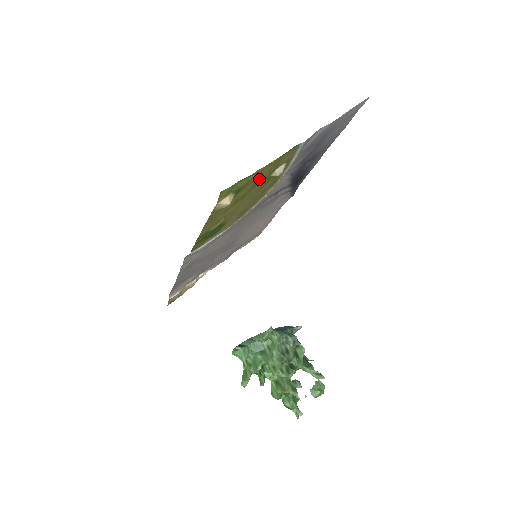
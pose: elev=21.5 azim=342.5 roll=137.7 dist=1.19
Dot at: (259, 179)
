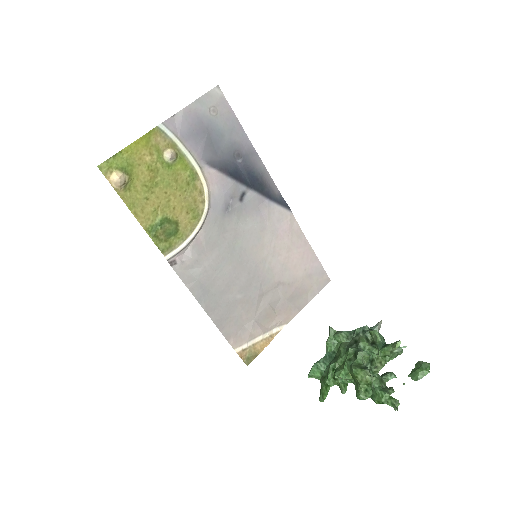
Dot at: (148, 163)
